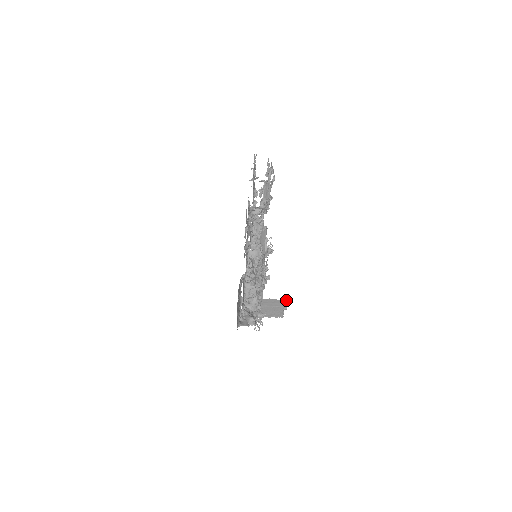
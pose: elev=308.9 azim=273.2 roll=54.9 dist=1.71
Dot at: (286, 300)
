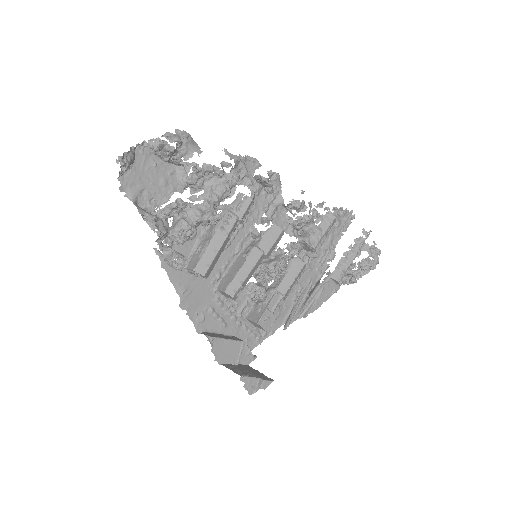
Dot at: occluded
